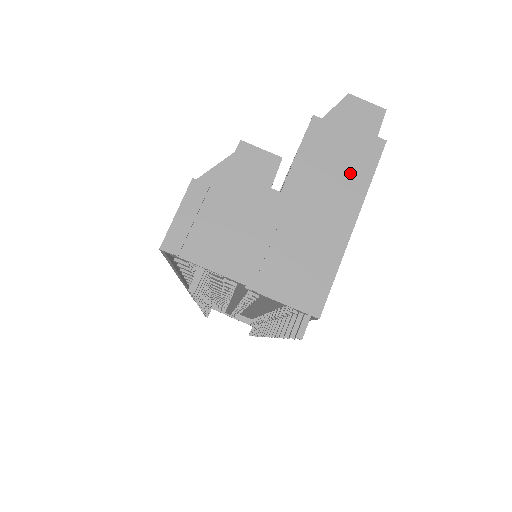
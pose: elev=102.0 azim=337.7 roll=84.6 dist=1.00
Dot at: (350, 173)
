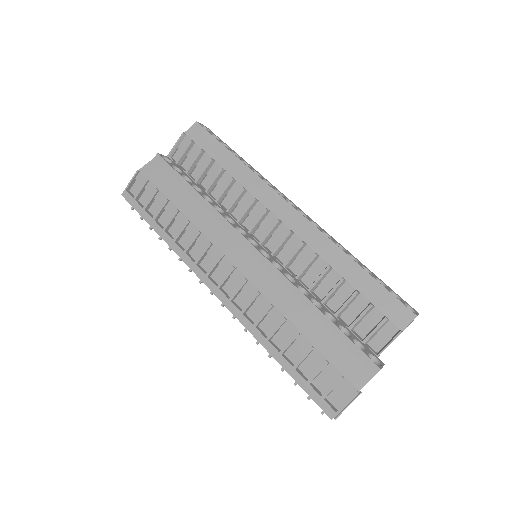
Dot at: occluded
